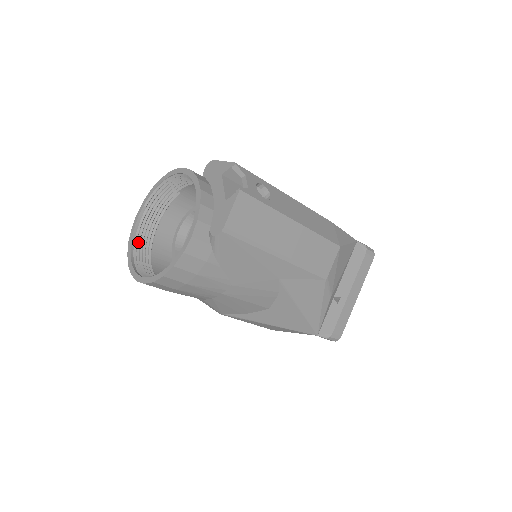
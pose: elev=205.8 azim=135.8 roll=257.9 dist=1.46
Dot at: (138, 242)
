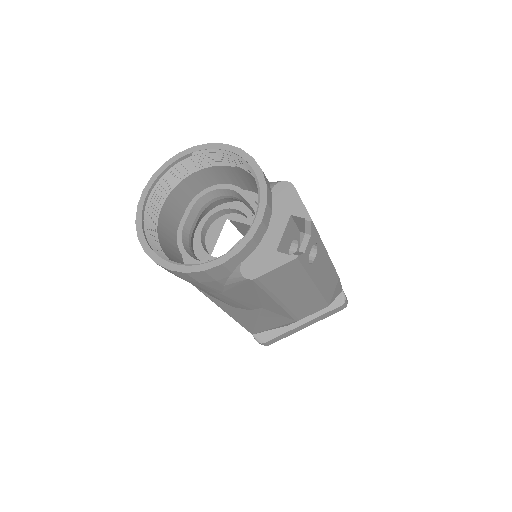
Dot at: (161, 183)
